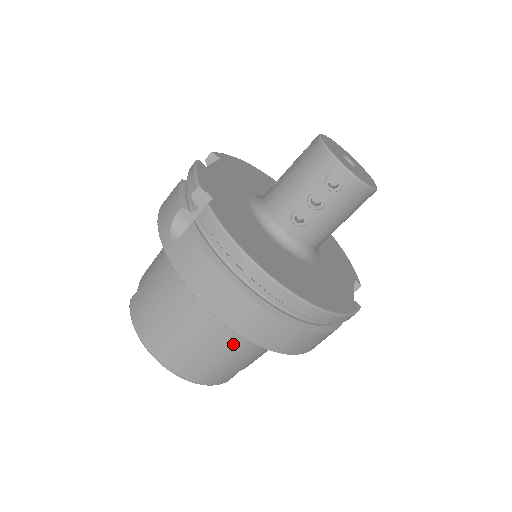
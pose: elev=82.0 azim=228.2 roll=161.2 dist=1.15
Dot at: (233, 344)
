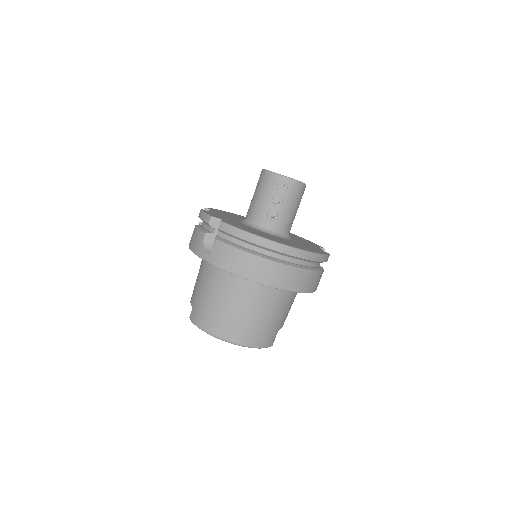
Dot at: (267, 304)
